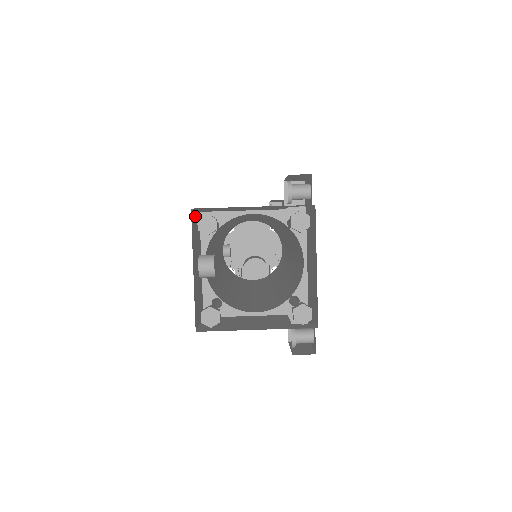
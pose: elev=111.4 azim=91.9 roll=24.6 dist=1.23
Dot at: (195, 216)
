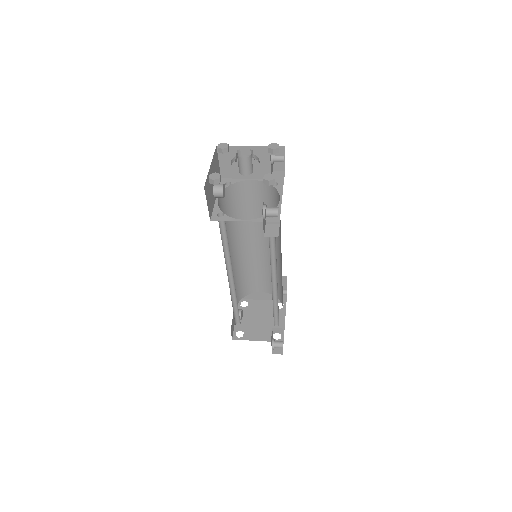
Dot at: (218, 163)
